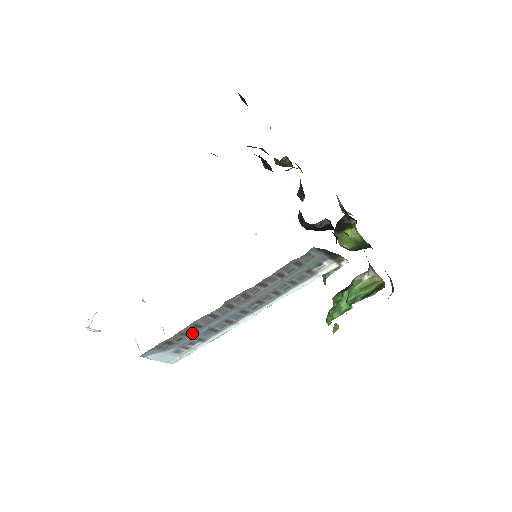
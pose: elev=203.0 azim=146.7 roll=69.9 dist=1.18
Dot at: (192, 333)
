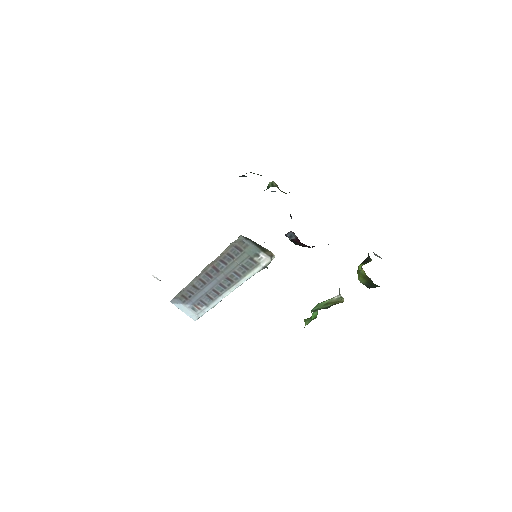
Dot at: (196, 293)
